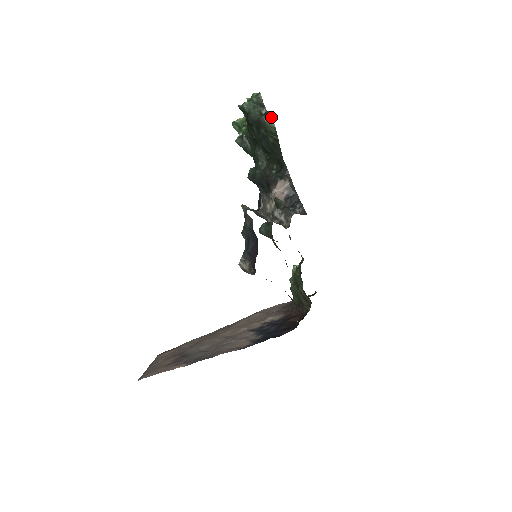
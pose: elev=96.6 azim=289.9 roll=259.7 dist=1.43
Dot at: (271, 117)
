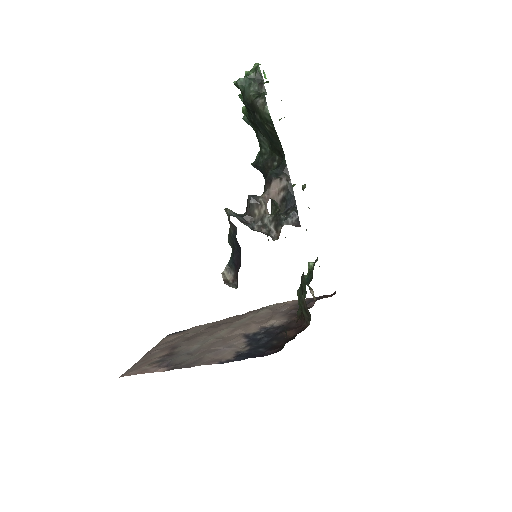
Dot at: (265, 101)
